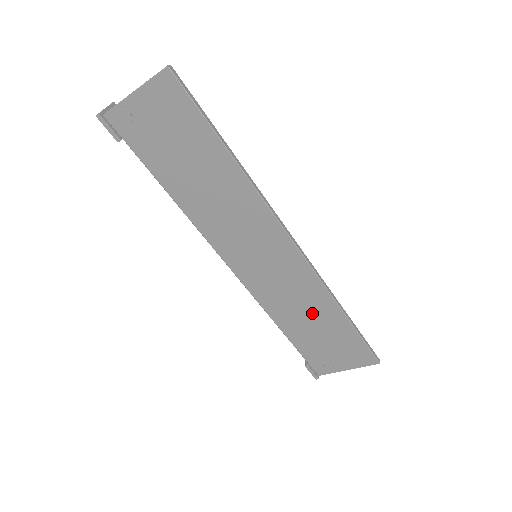
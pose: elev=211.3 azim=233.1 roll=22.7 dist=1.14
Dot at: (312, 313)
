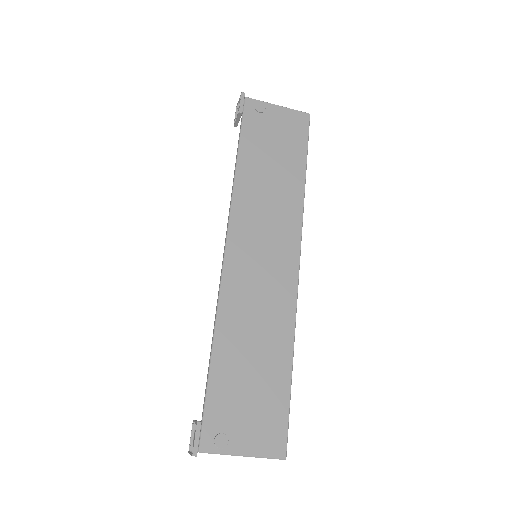
Dot at: (263, 344)
